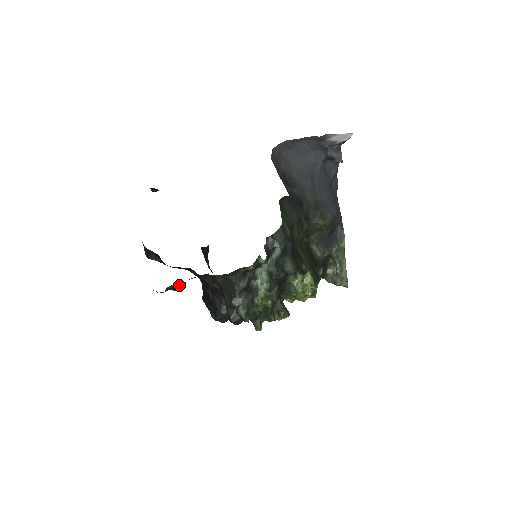
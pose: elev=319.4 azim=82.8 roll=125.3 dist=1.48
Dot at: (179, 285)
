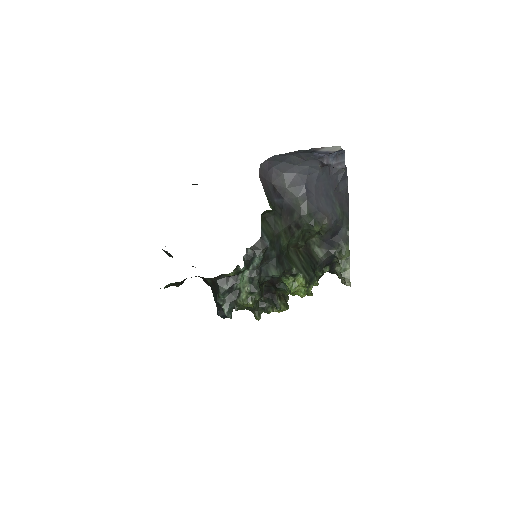
Dot at: (177, 283)
